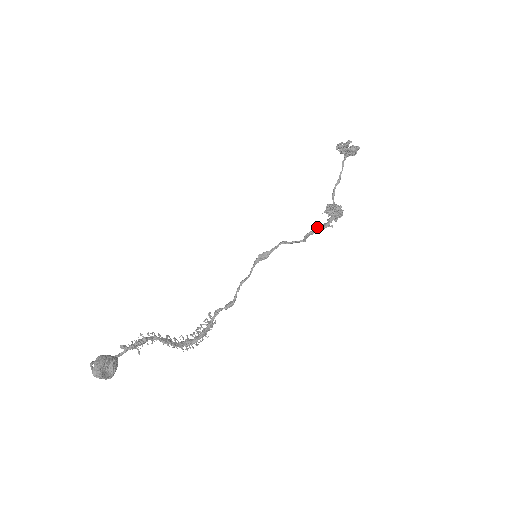
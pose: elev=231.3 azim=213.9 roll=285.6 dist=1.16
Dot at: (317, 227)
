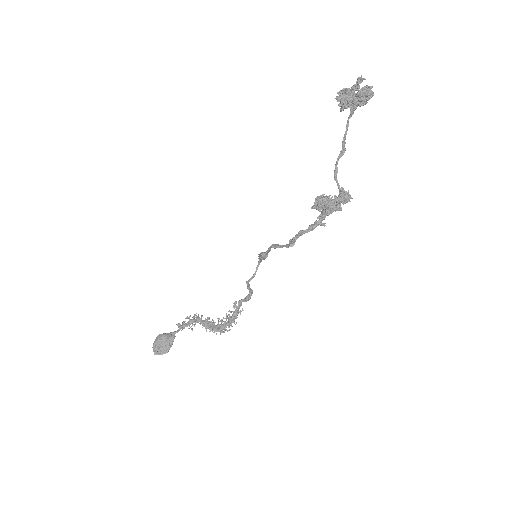
Dot at: (302, 230)
